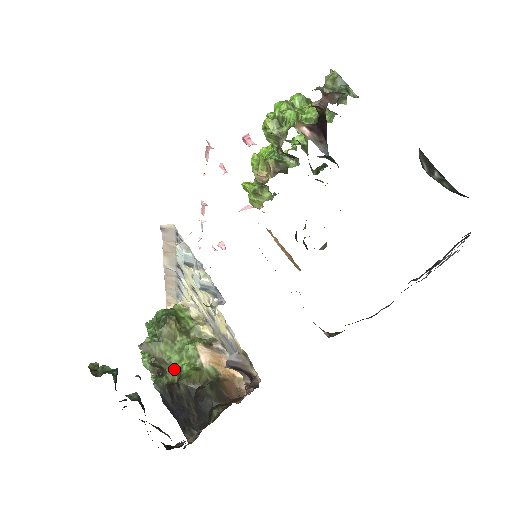
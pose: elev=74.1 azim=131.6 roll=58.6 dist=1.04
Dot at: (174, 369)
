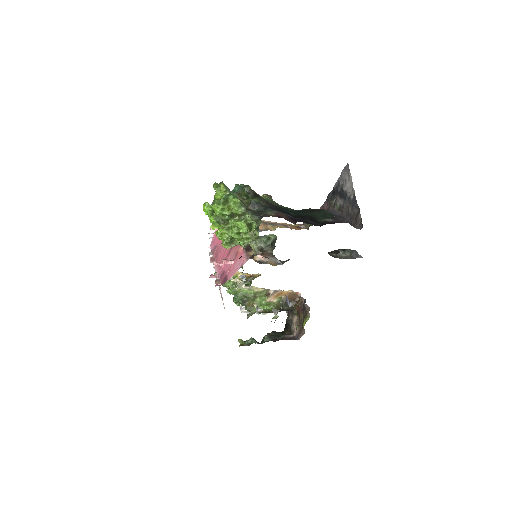
Dot at: occluded
